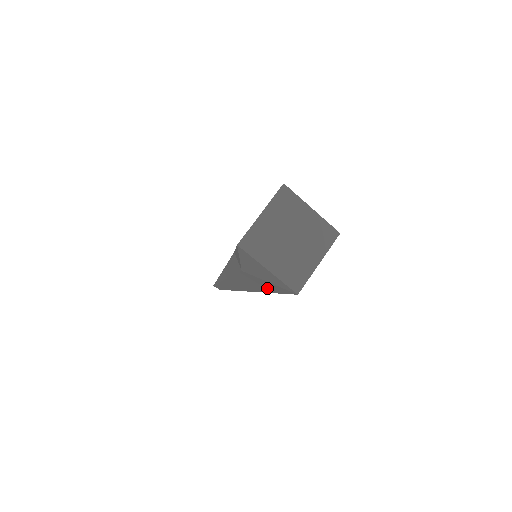
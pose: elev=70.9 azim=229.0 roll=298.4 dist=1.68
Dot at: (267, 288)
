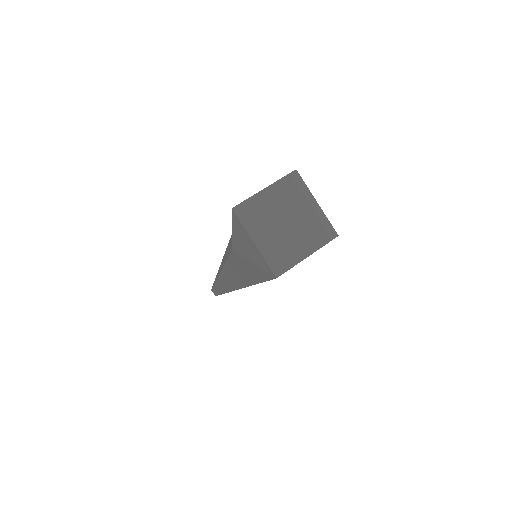
Dot at: (252, 276)
